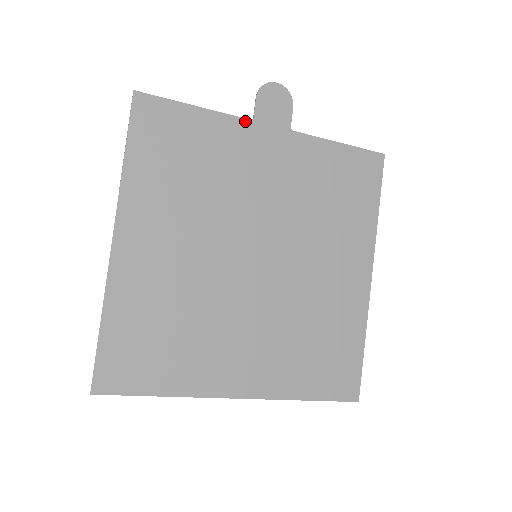
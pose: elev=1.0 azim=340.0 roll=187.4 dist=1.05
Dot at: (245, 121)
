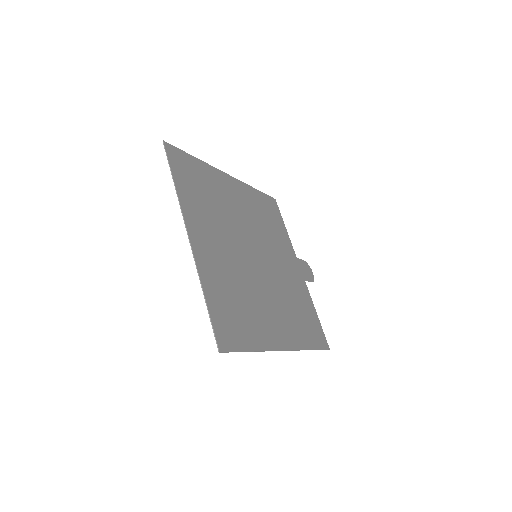
Dot at: (294, 253)
